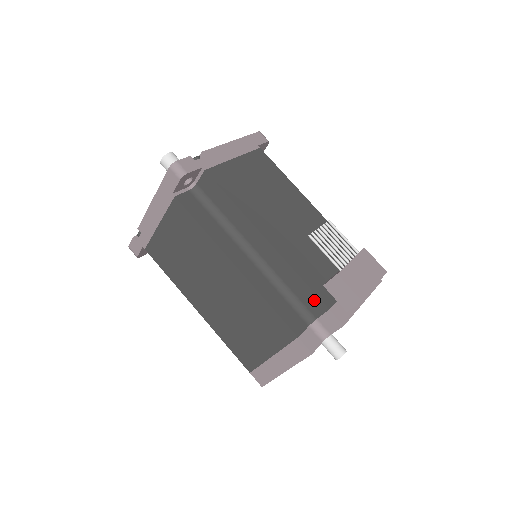
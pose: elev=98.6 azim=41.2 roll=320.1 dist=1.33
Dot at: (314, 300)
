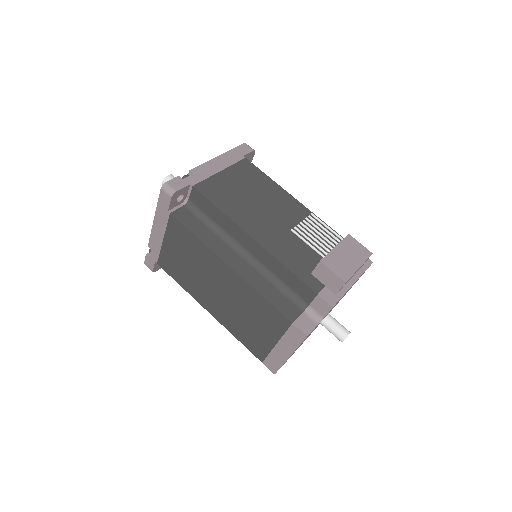
Dot at: (303, 288)
